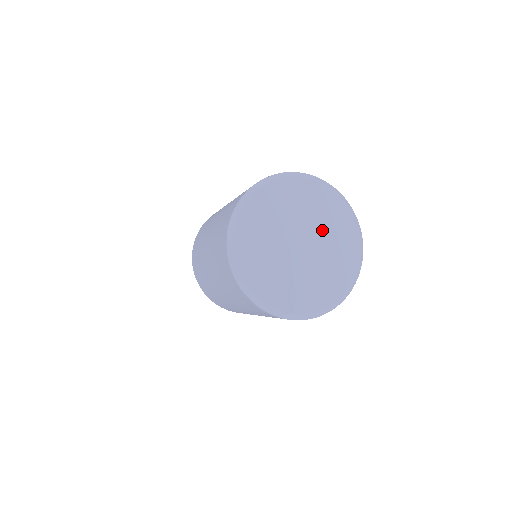
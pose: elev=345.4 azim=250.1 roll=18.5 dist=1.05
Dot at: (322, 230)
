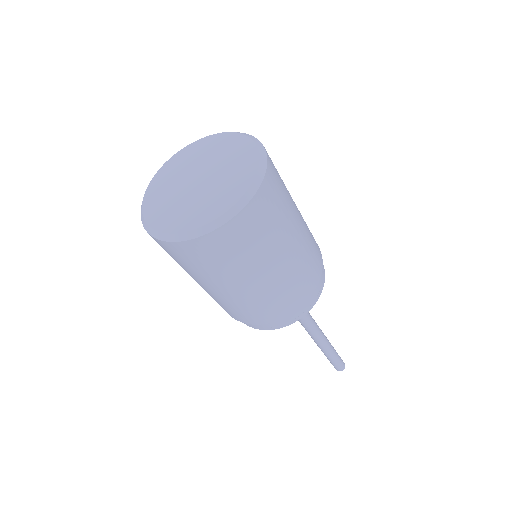
Dot at: (223, 170)
